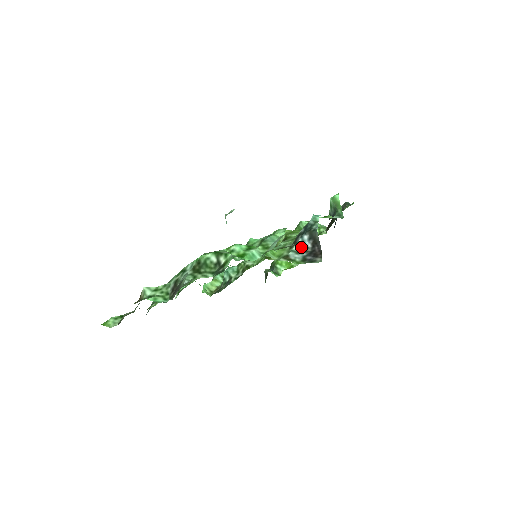
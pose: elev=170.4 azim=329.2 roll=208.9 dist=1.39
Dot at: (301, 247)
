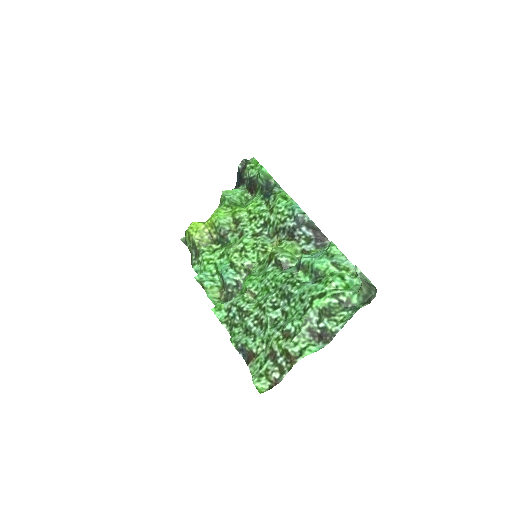
Dot at: (306, 238)
